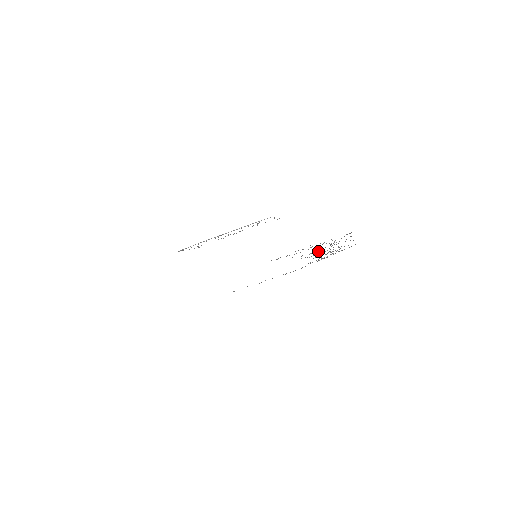
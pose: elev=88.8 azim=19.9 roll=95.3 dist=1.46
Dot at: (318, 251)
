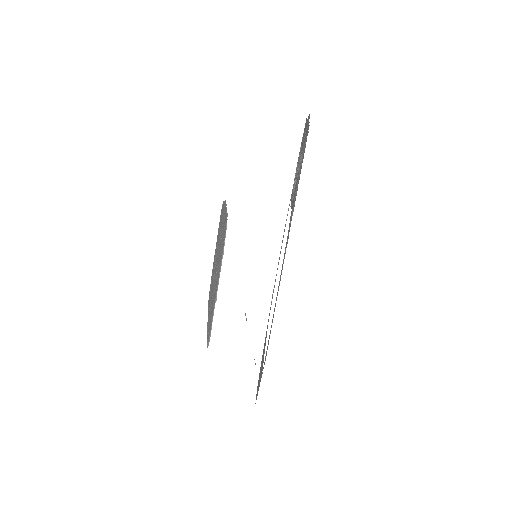
Dot at: (295, 185)
